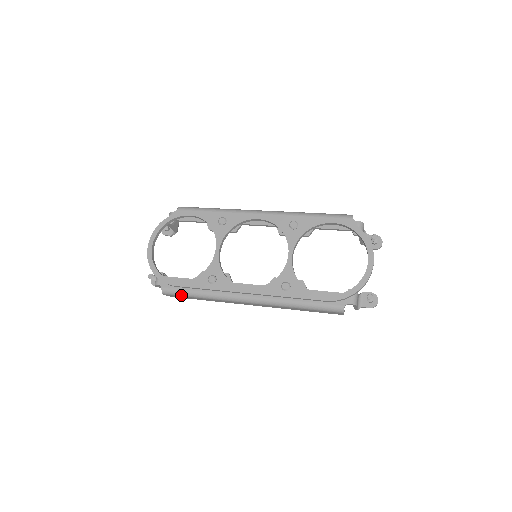
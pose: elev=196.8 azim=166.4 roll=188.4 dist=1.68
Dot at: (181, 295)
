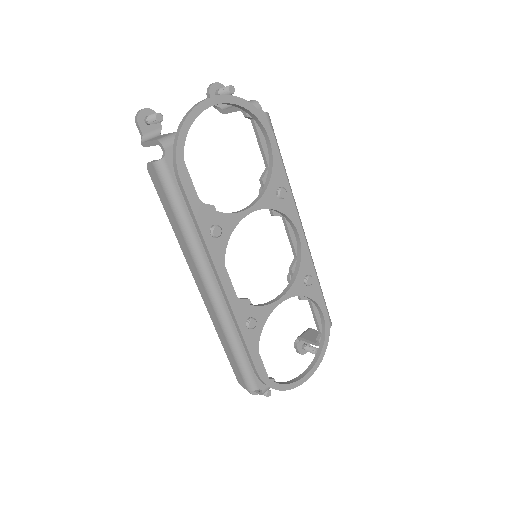
Dot at: (168, 193)
